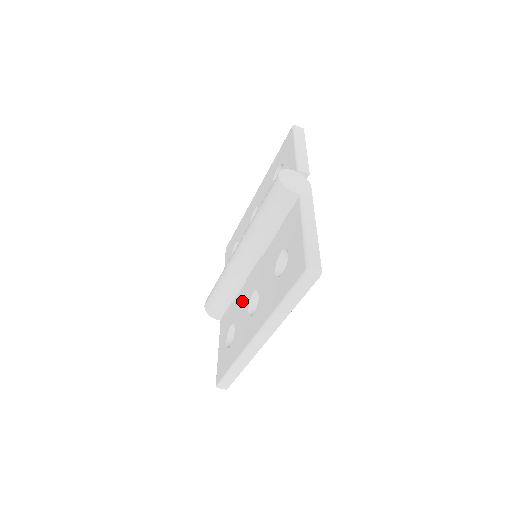
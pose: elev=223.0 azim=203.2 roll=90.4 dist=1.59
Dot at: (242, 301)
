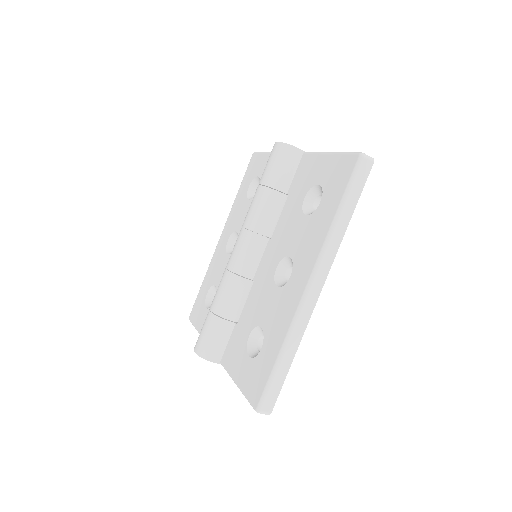
Dot at: (258, 297)
